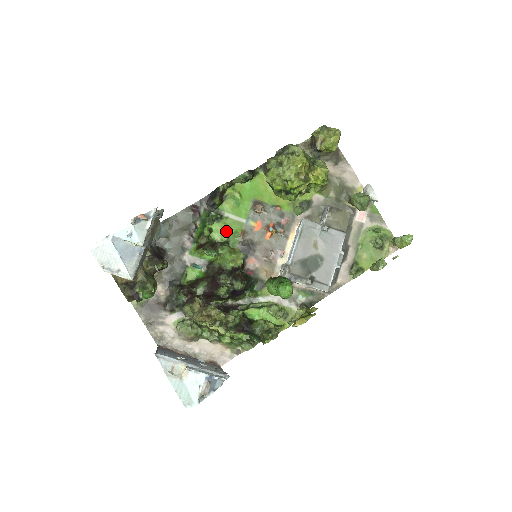
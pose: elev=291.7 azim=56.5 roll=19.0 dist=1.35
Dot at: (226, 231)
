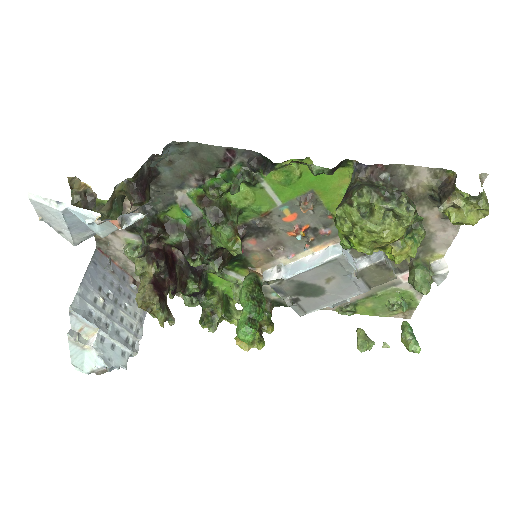
Dot at: (249, 200)
